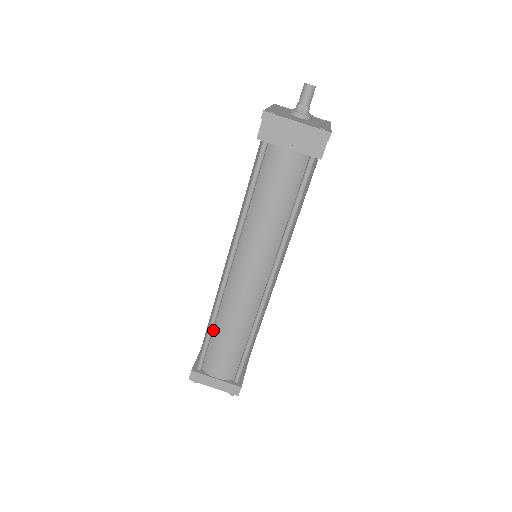
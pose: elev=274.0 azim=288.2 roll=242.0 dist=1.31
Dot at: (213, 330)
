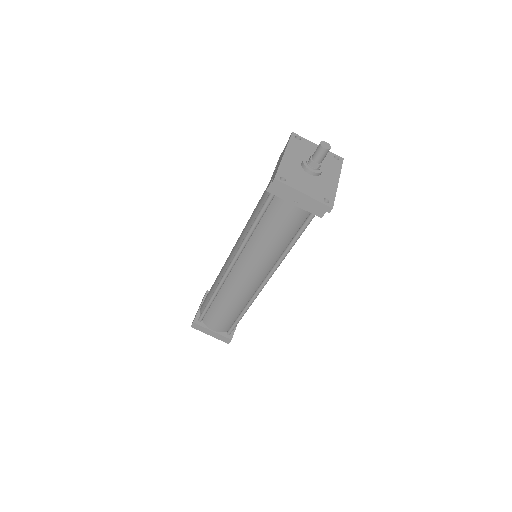
Dot at: (213, 301)
